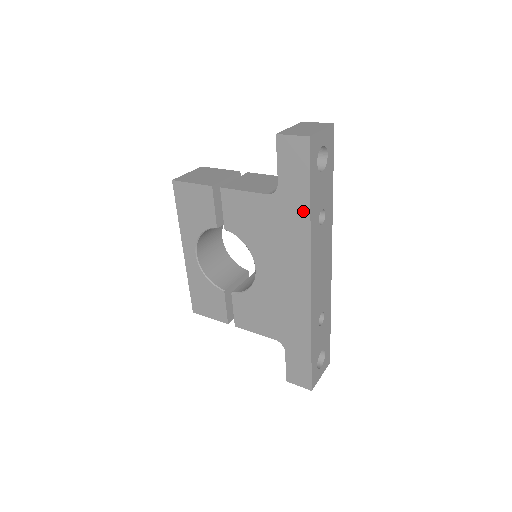
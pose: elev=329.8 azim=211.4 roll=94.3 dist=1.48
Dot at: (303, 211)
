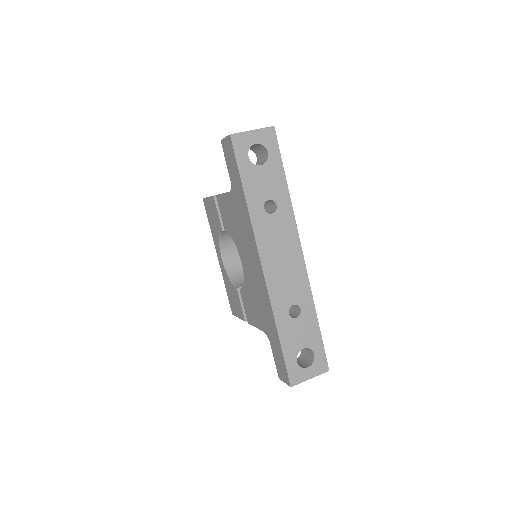
Dot at: (243, 199)
